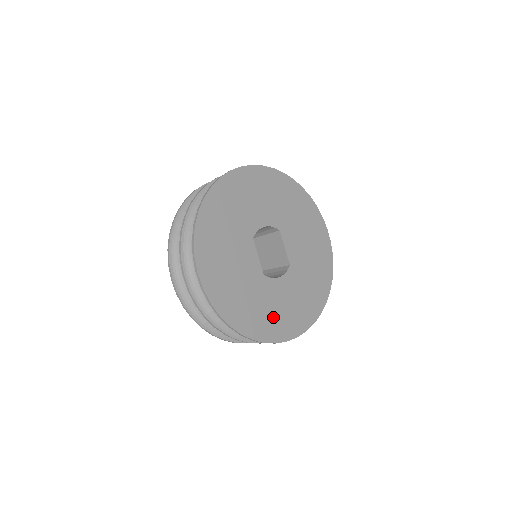
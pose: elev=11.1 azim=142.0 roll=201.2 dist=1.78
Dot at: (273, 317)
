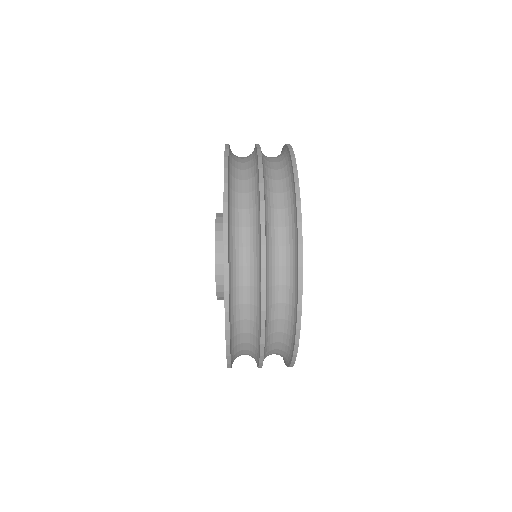
Dot at: occluded
